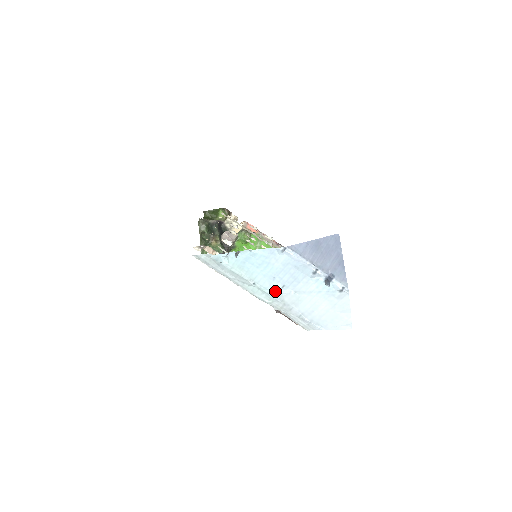
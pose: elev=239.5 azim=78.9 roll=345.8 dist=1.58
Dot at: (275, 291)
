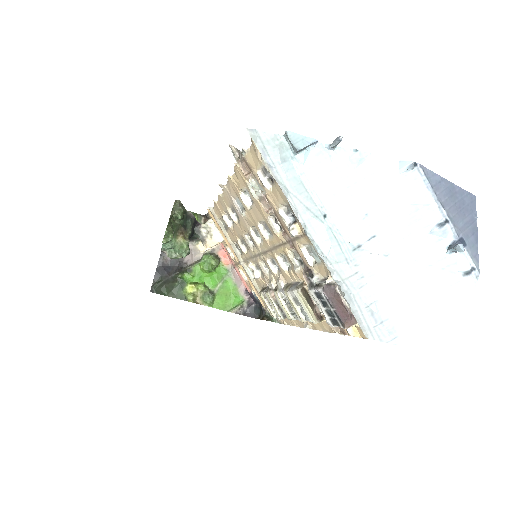
Dot at: (353, 242)
